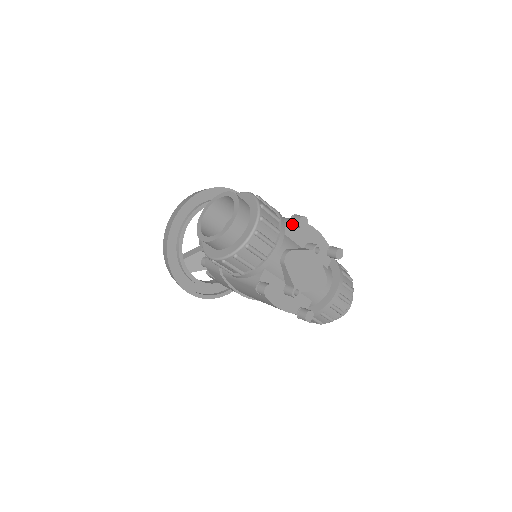
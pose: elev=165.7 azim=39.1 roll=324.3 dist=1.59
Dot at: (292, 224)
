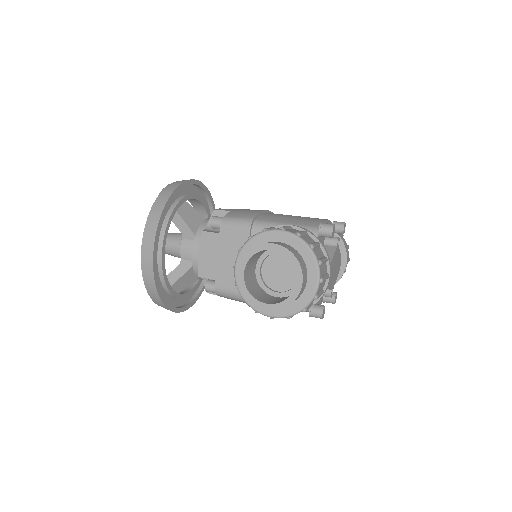
Dot at: (321, 236)
